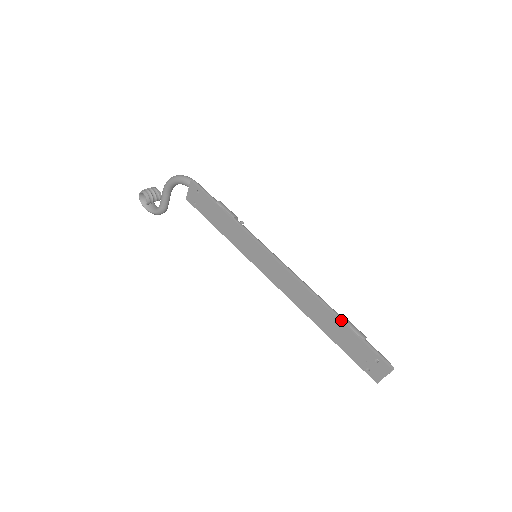
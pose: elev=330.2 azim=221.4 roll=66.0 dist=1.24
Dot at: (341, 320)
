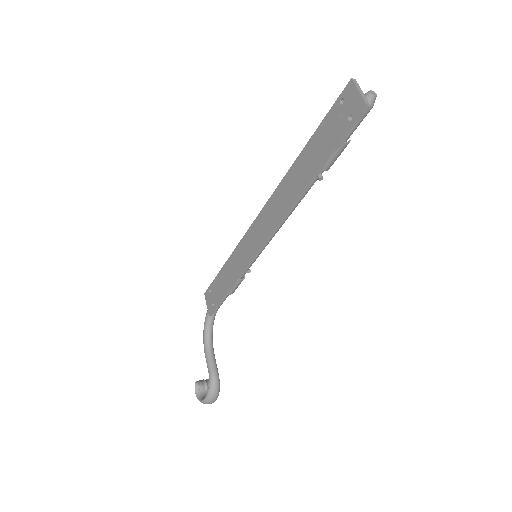
Dot at: (305, 148)
